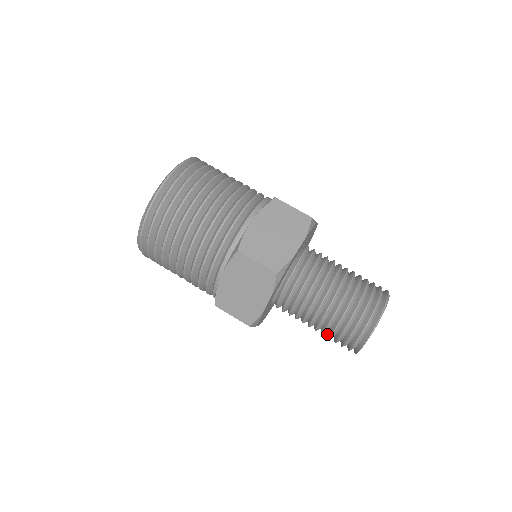
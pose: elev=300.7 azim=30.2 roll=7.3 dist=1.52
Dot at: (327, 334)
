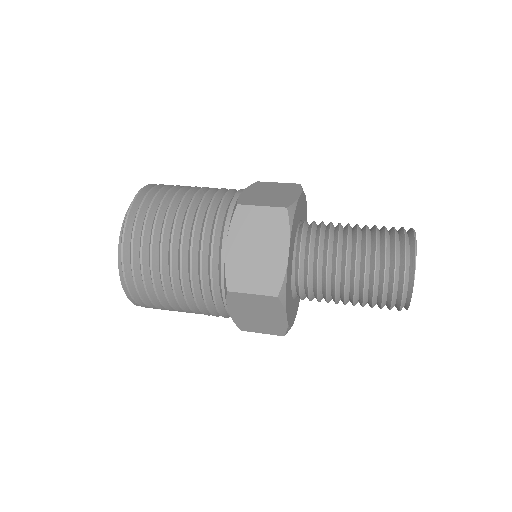
Dot at: (369, 294)
